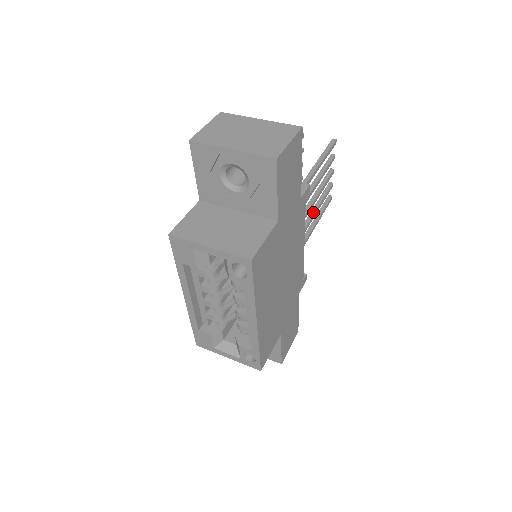
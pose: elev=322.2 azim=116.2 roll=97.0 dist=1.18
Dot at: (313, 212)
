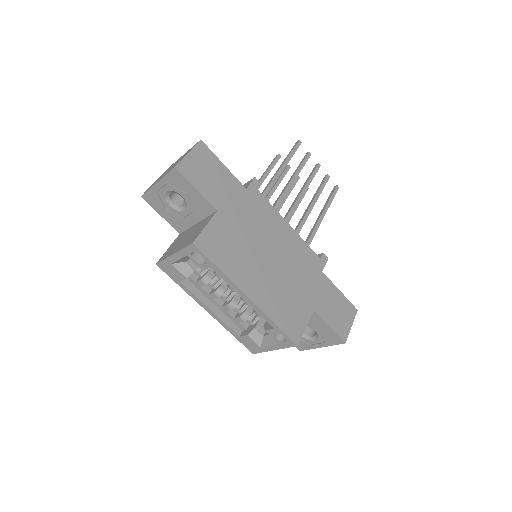
Dot at: (310, 203)
